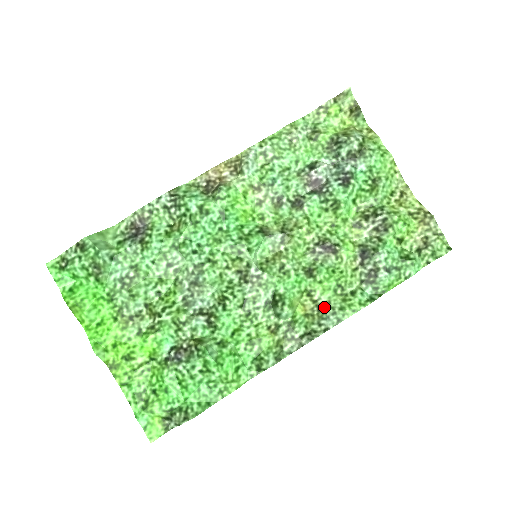
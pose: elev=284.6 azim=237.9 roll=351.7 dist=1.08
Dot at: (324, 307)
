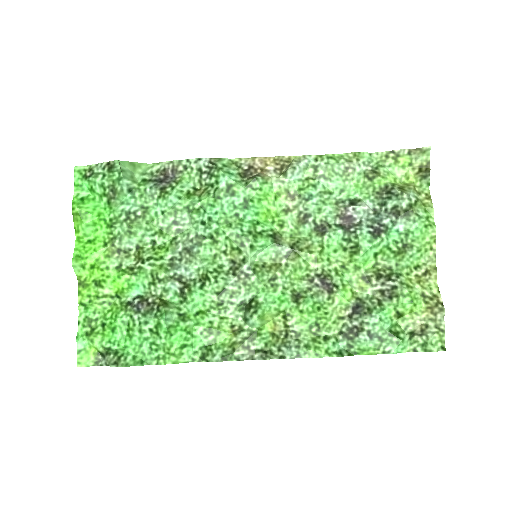
Dot at: (292, 336)
